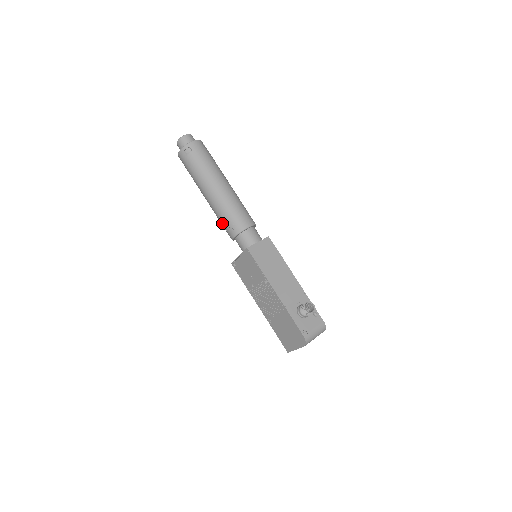
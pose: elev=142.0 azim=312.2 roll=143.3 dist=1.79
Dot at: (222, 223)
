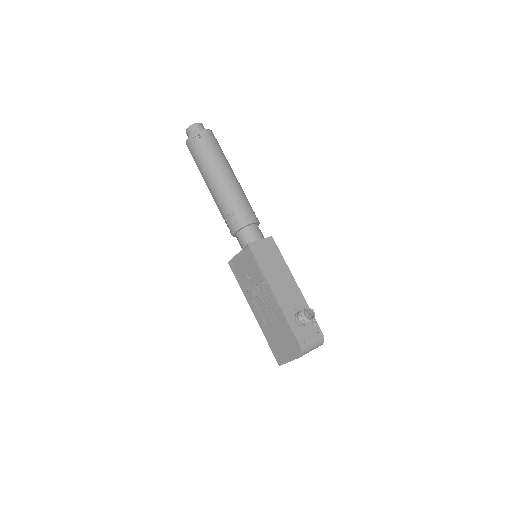
Dot at: (224, 217)
